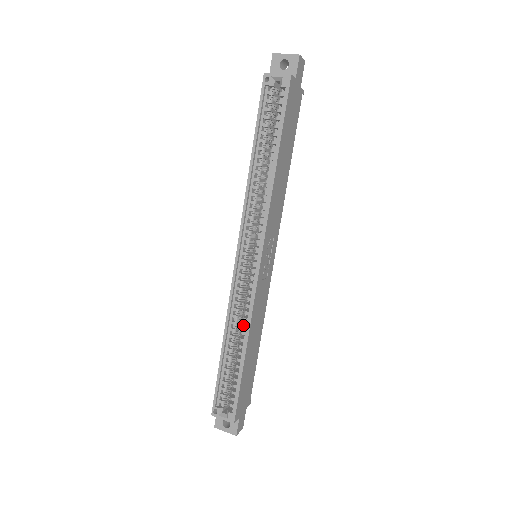
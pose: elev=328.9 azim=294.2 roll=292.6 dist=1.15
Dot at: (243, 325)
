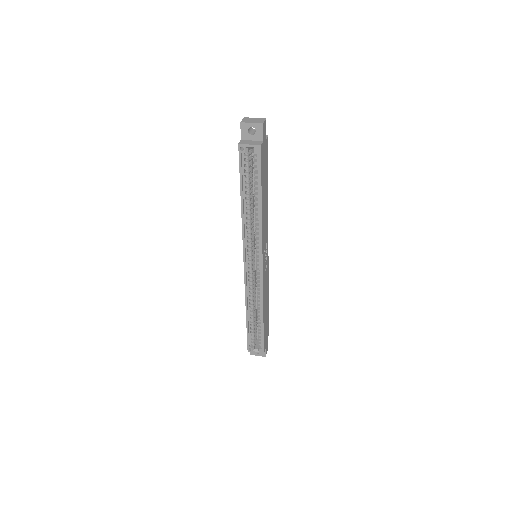
Dot at: (258, 302)
